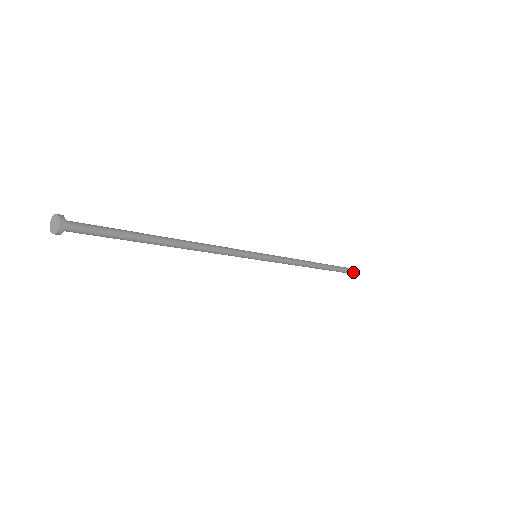
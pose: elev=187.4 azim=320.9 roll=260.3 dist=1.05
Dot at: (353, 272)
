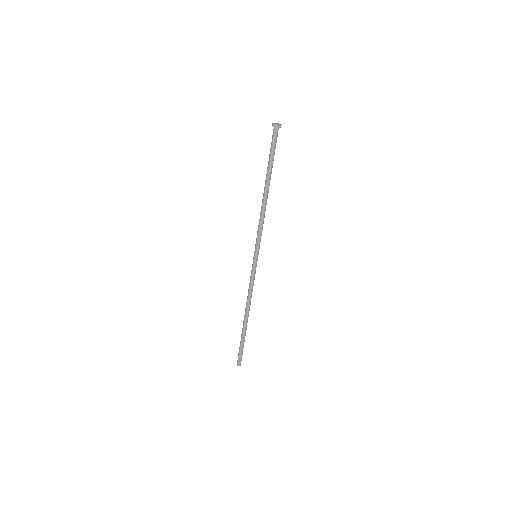
Dot at: (240, 361)
